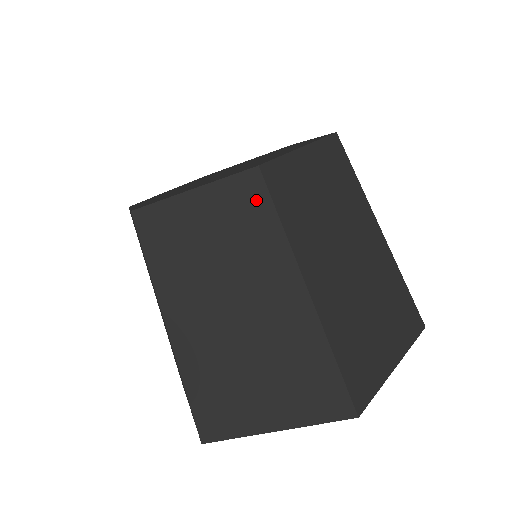
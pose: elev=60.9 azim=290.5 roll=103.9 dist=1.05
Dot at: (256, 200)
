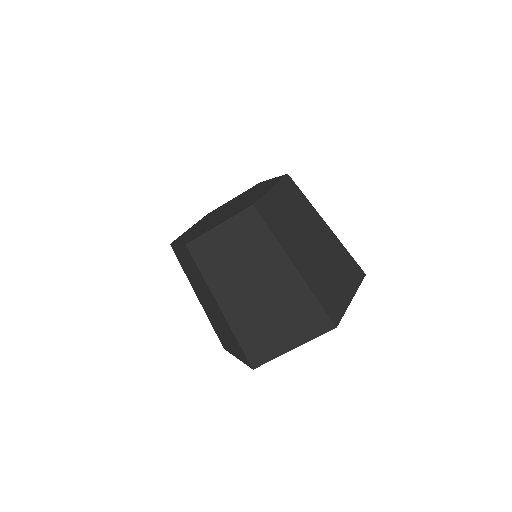
Dot at: (255, 223)
